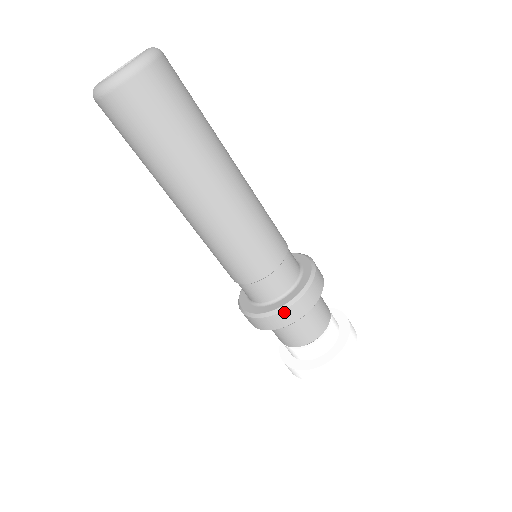
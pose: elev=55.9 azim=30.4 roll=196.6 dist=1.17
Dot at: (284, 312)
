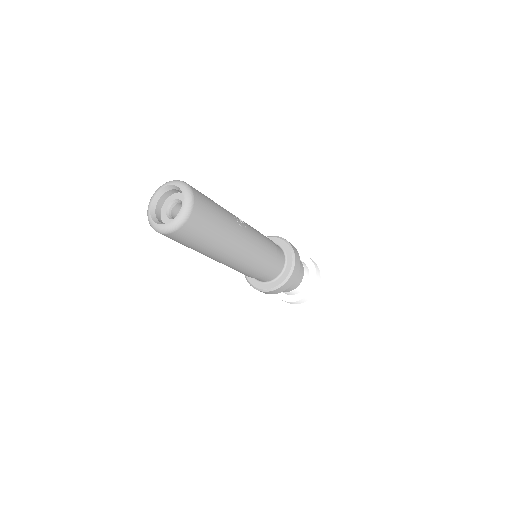
Dot at: occluded
